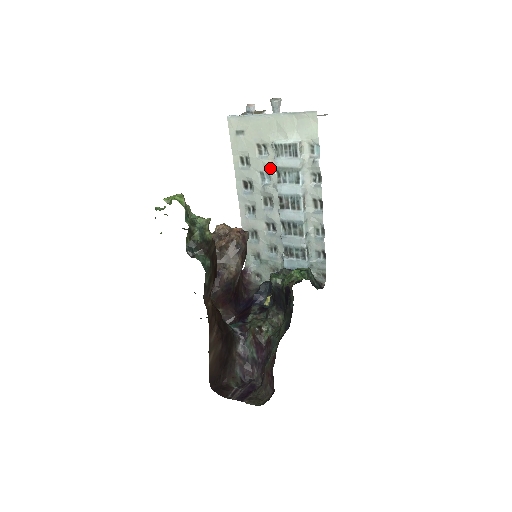
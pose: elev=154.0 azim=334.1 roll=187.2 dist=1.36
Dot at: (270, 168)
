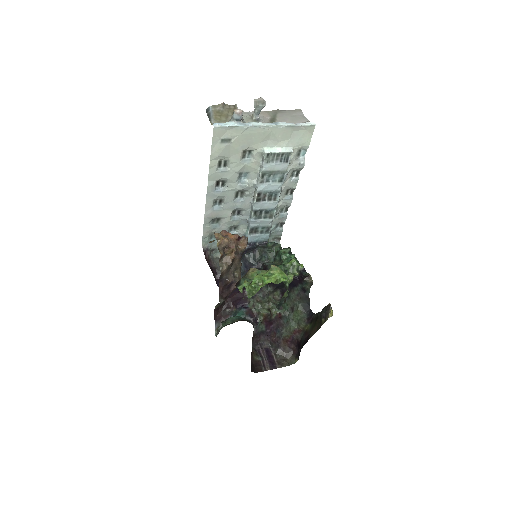
Dot at: (252, 169)
